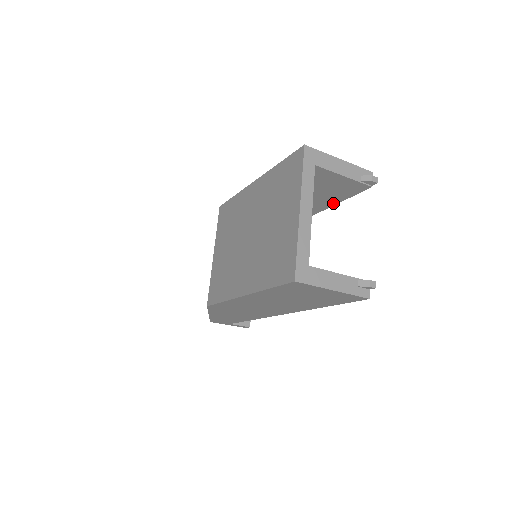
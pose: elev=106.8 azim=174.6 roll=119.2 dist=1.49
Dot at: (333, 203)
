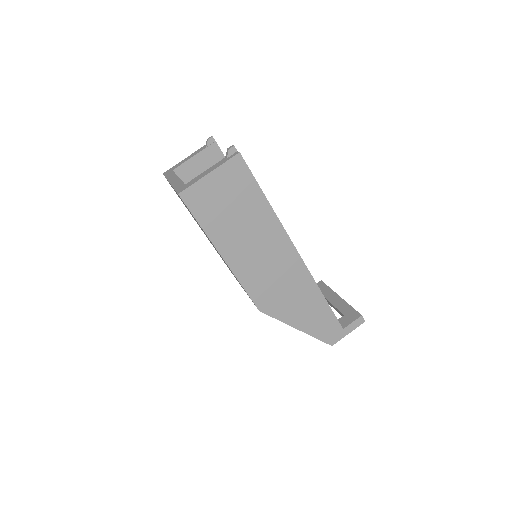
Dot at: occluded
